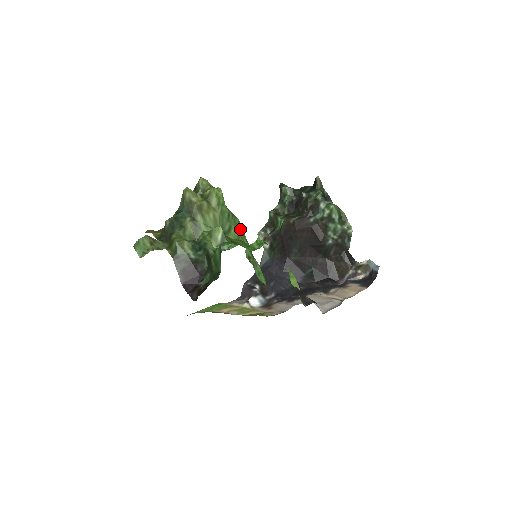
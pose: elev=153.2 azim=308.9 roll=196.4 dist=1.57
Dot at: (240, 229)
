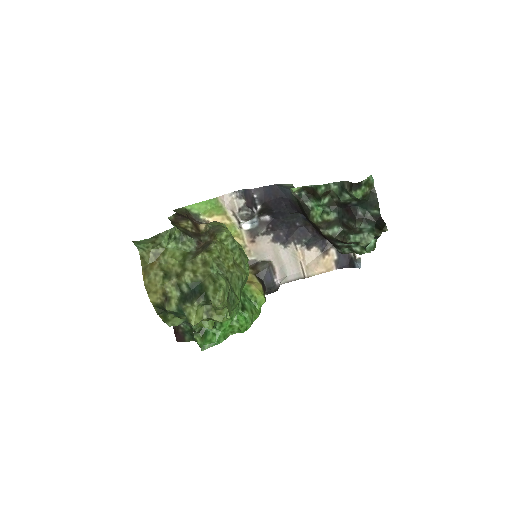
Dot at: occluded
